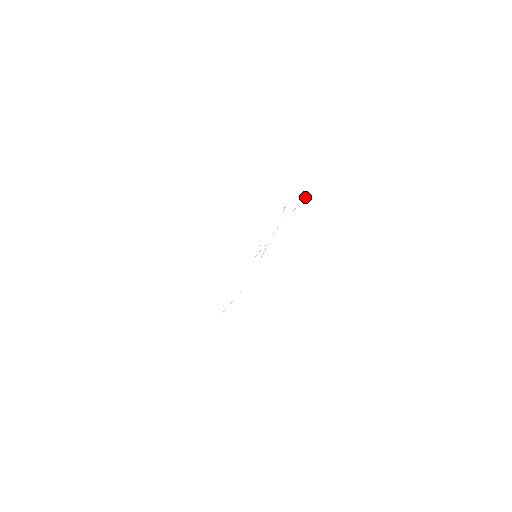
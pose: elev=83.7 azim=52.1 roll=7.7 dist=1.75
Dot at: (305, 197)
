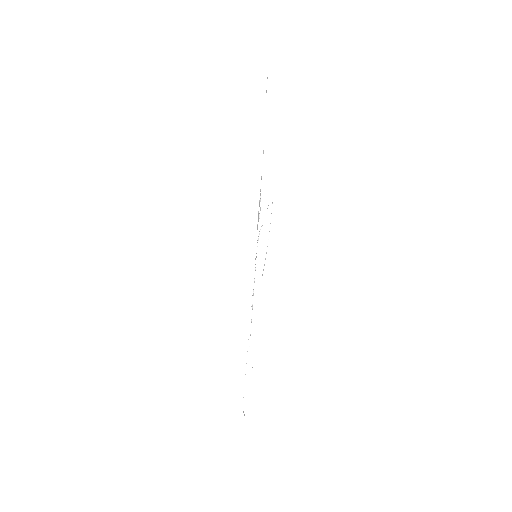
Dot at: occluded
